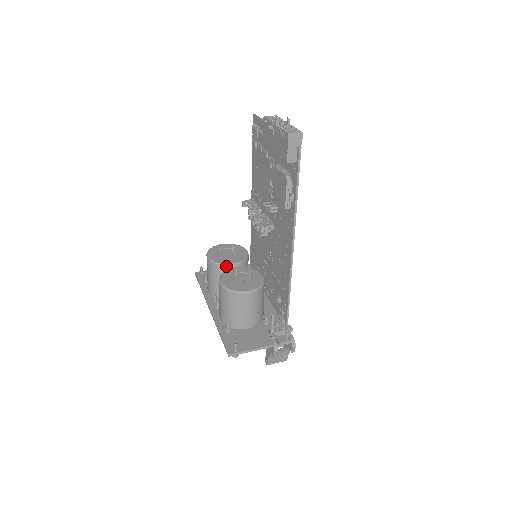
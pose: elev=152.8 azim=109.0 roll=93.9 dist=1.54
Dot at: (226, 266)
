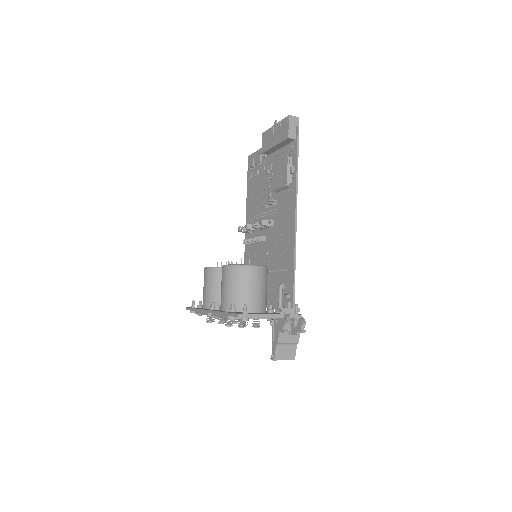
Dot at: occluded
